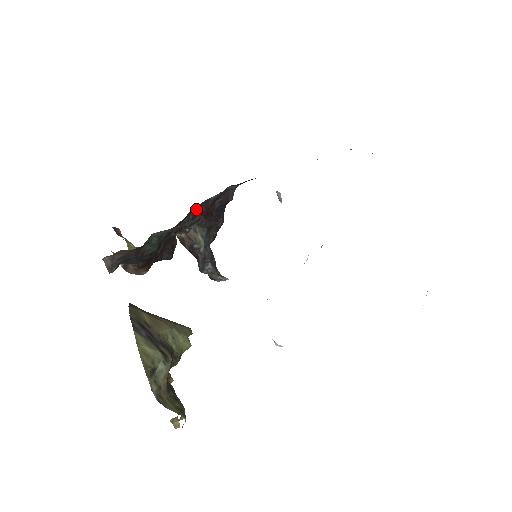
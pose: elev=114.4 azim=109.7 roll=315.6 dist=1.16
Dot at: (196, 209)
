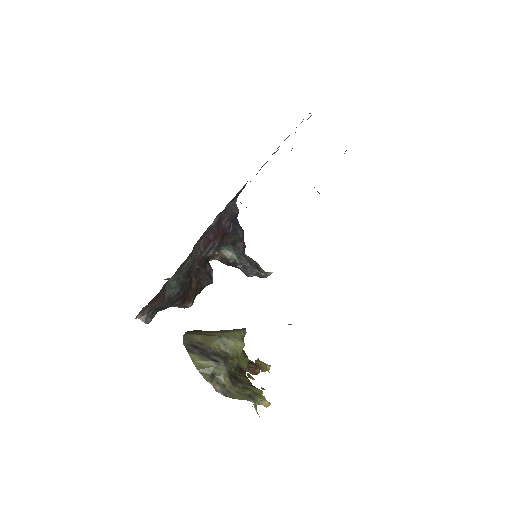
Dot at: (203, 241)
